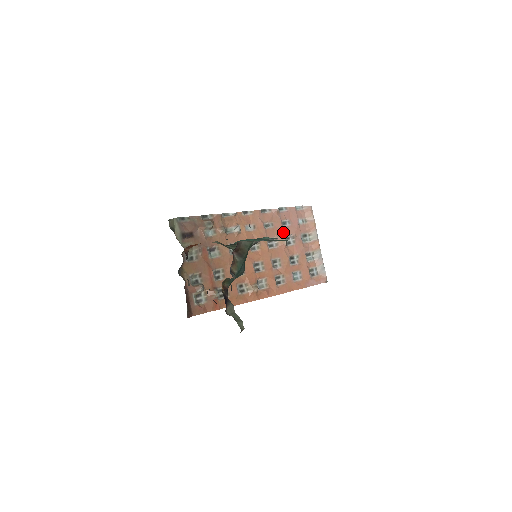
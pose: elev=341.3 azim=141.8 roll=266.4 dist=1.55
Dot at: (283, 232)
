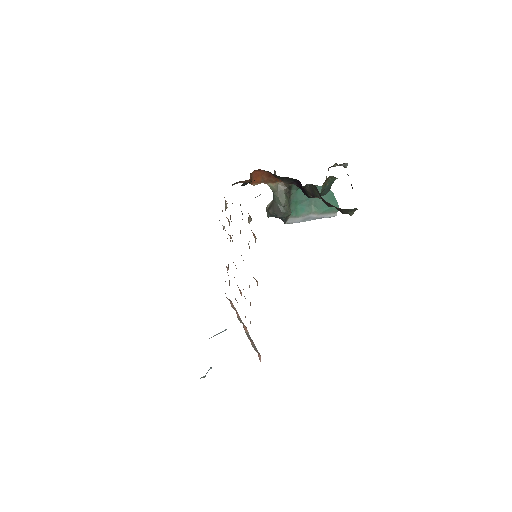
Dot at: occluded
